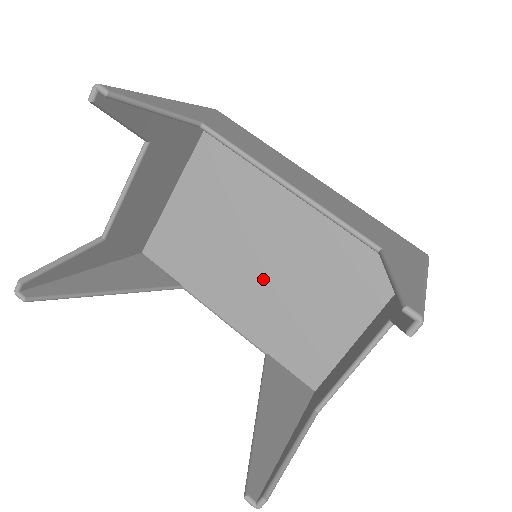
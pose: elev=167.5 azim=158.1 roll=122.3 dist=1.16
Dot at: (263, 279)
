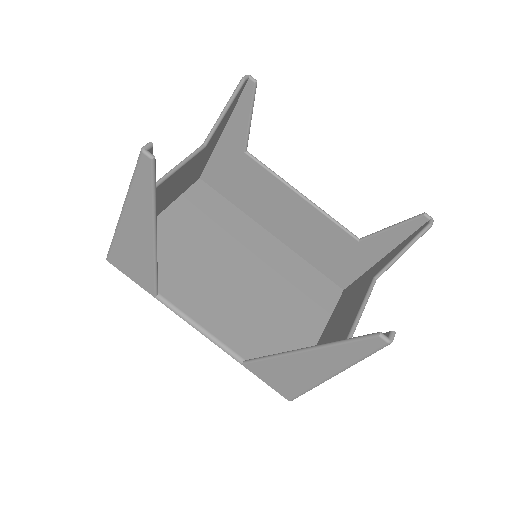
Dot at: (240, 293)
